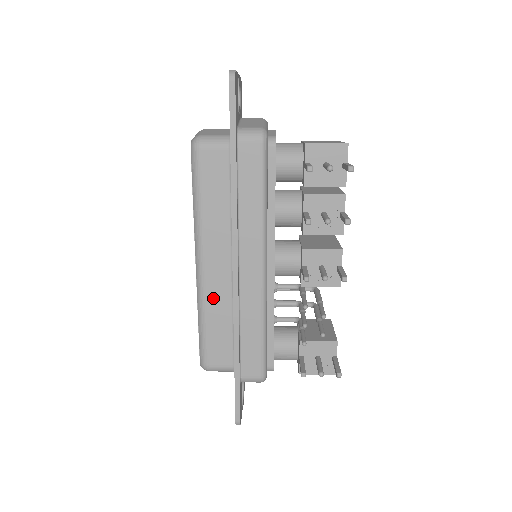
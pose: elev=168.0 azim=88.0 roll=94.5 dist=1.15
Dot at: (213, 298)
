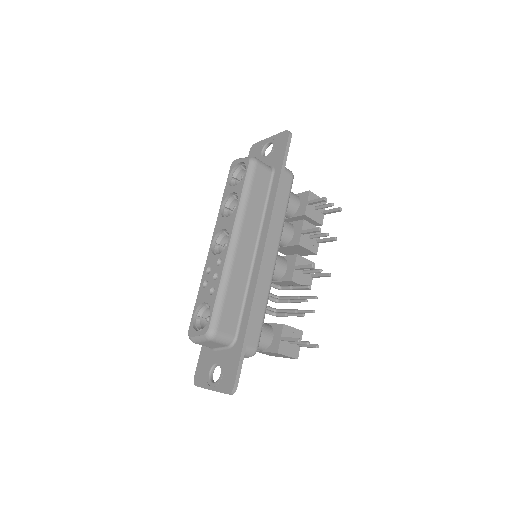
Dot at: (237, 271)
